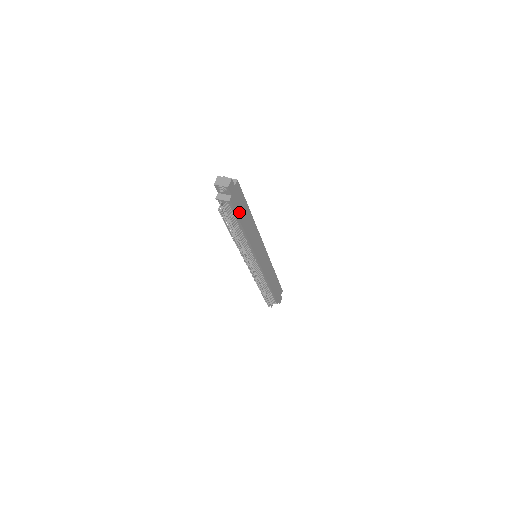
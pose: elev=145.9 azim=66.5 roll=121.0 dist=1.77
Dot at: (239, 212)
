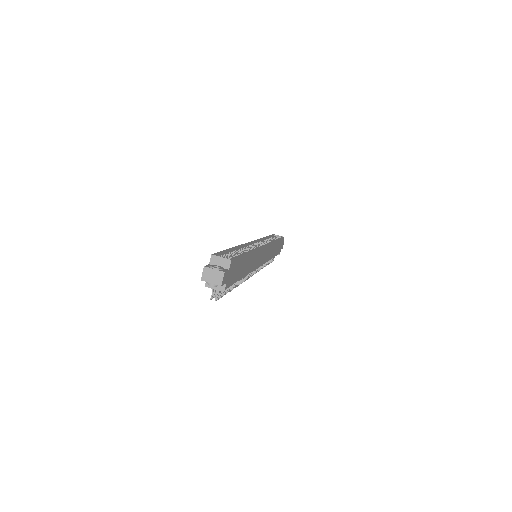
Dot at: (236, 276)
